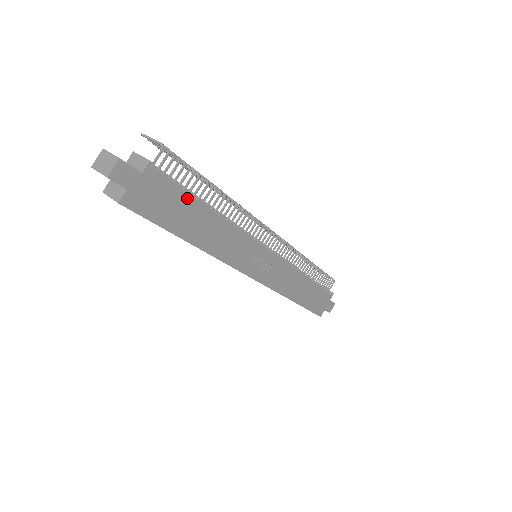
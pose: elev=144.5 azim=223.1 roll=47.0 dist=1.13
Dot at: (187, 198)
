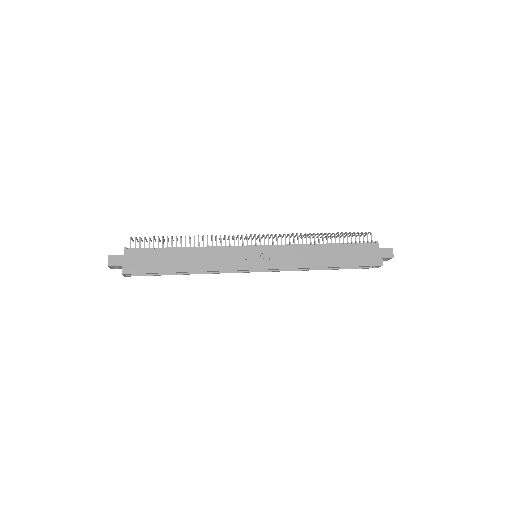
Dot at: (160, 251)
